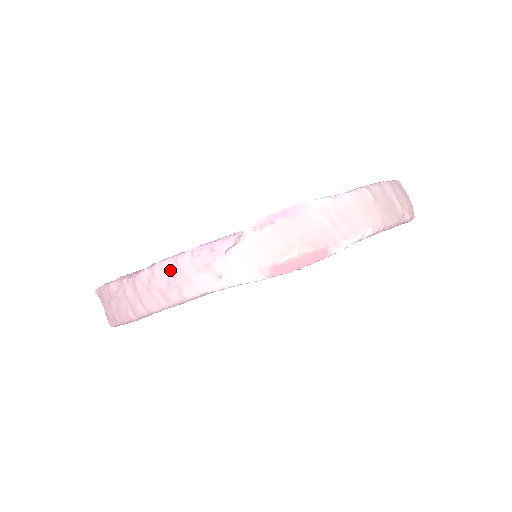
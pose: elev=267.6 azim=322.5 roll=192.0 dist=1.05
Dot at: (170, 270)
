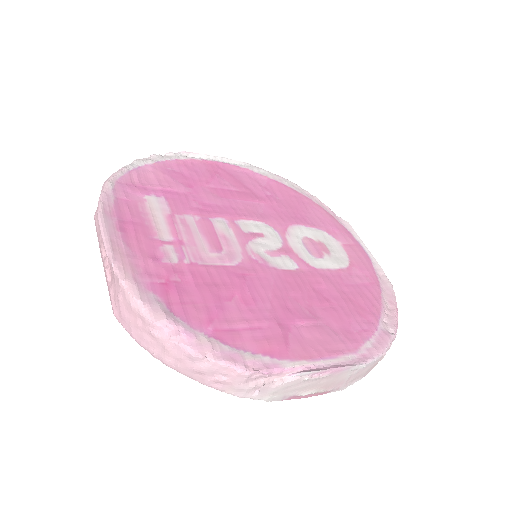
Dot at: (225, 373)
